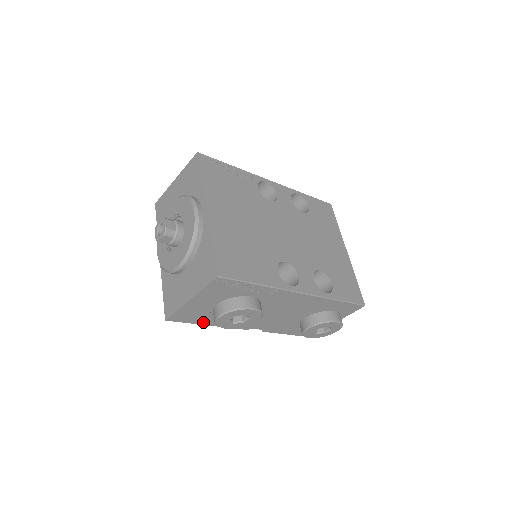
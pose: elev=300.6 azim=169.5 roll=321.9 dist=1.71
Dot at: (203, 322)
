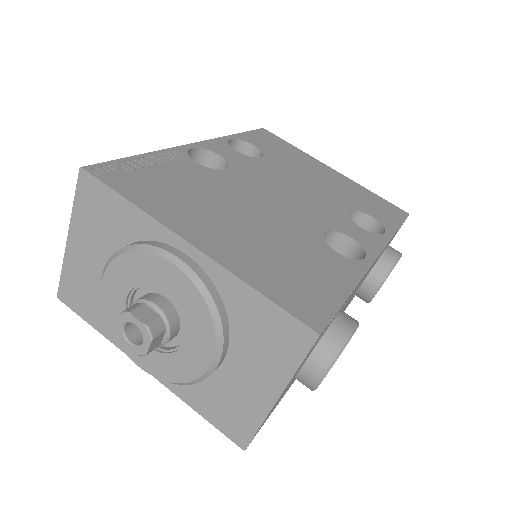
Dot at: occluded
